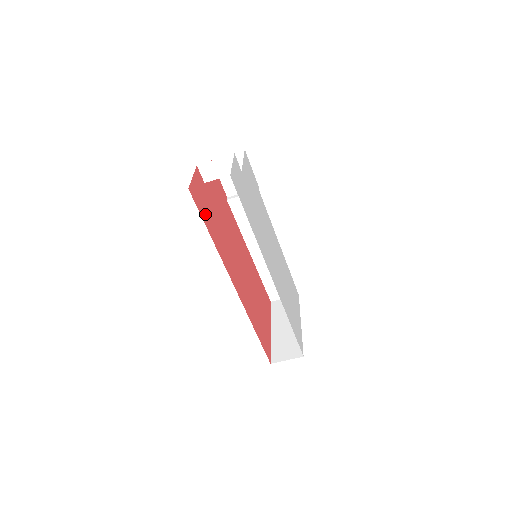
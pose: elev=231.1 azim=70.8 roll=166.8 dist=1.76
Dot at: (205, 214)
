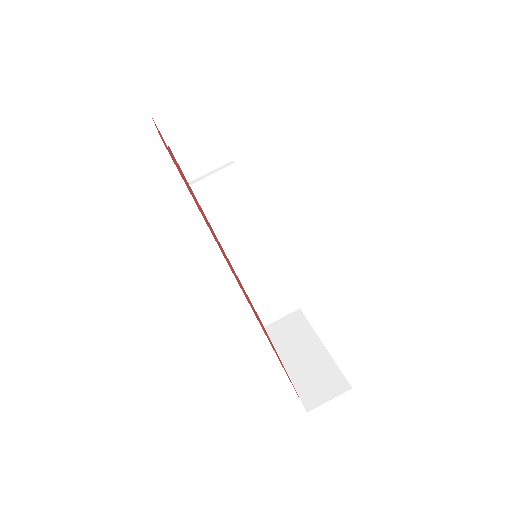
Dot at: occluded
